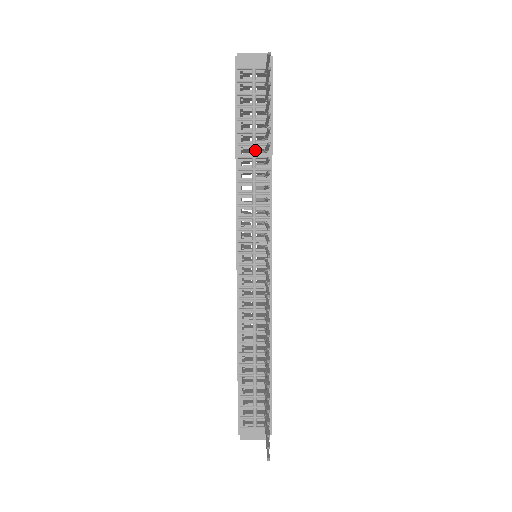
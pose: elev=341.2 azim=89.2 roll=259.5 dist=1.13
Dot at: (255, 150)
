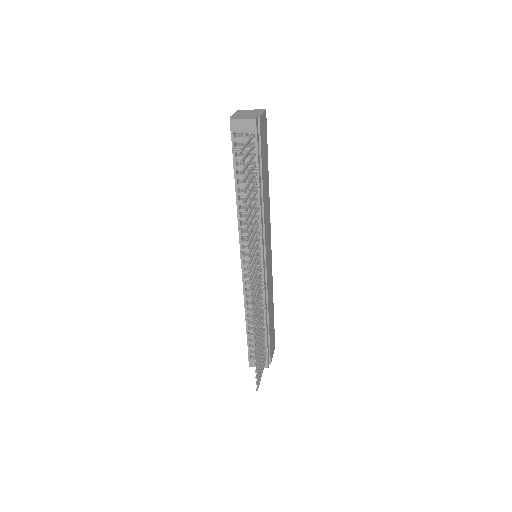
Dot at: (248, 190)
